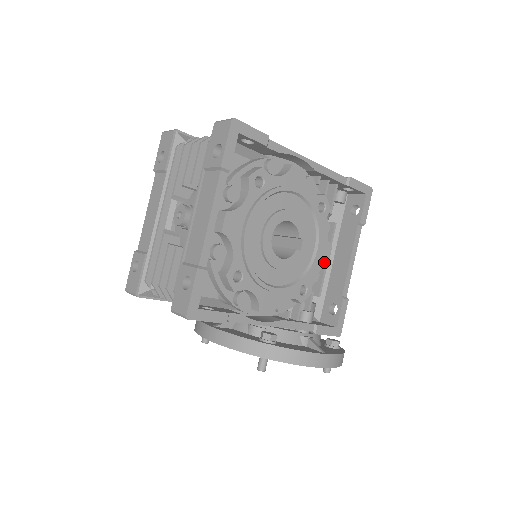
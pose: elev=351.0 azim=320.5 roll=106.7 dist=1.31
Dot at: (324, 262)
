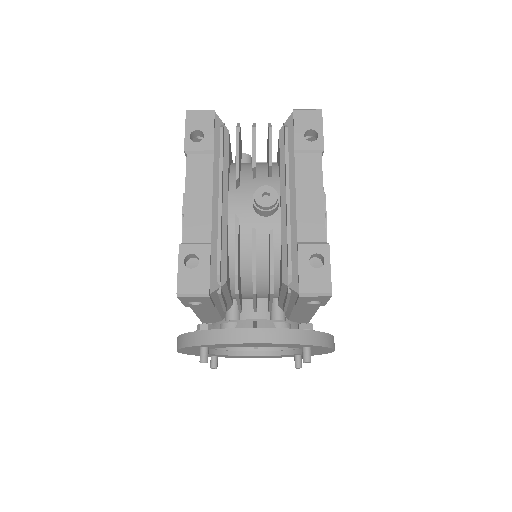
Dot at: occluded
